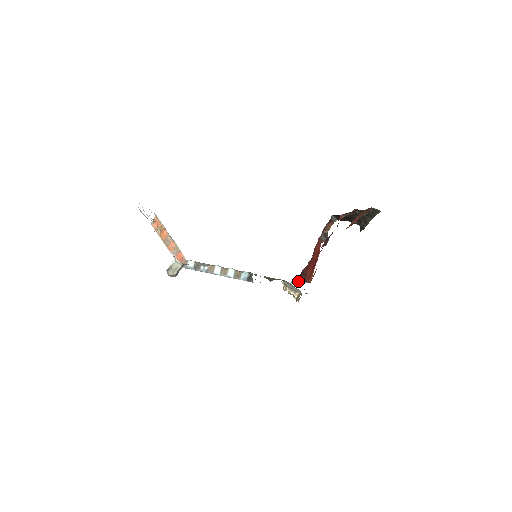
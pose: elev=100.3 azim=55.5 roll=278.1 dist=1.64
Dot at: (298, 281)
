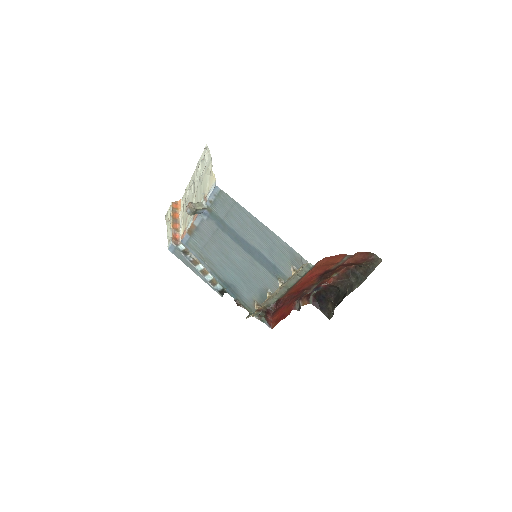
Dot at: (271, 307)
